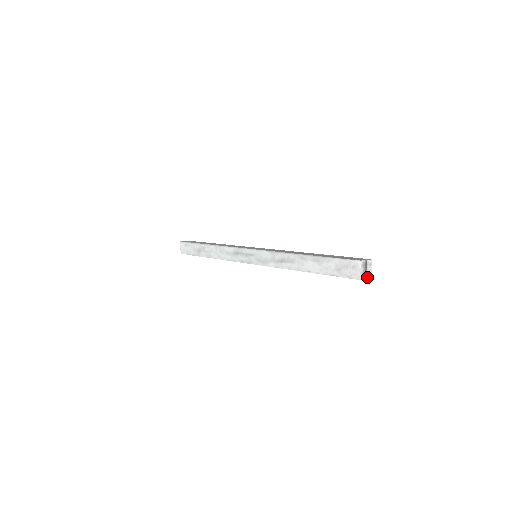
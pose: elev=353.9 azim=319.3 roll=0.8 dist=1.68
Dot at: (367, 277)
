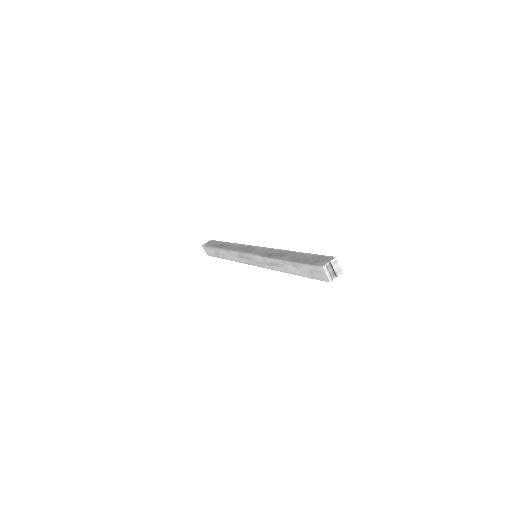
Dot at: (337, 275)
